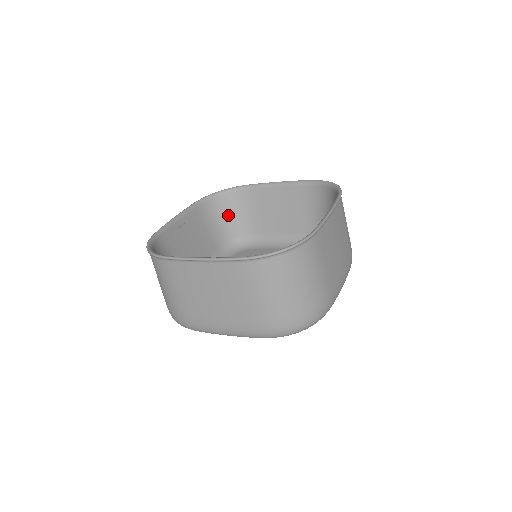
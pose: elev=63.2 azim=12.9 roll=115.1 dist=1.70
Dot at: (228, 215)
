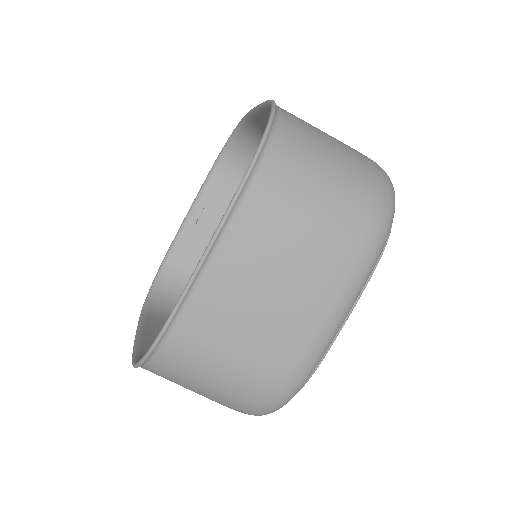
Dot at: occluded
